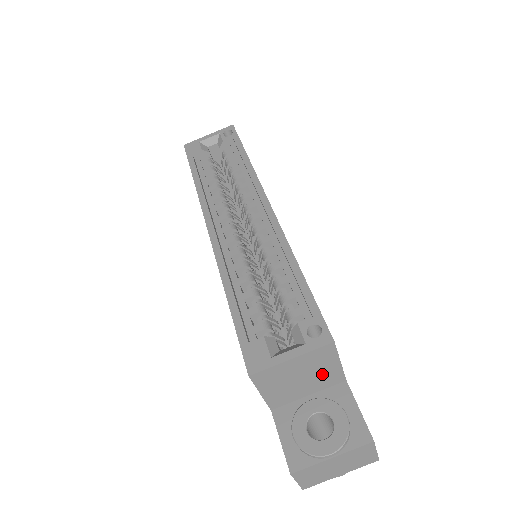
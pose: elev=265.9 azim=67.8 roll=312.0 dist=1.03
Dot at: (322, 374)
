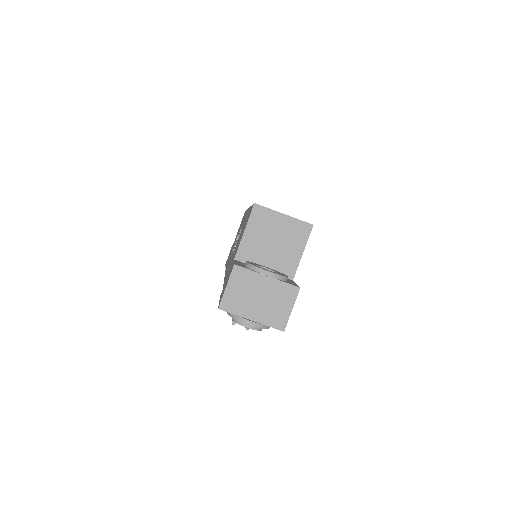
Dot at: (286, 253)
